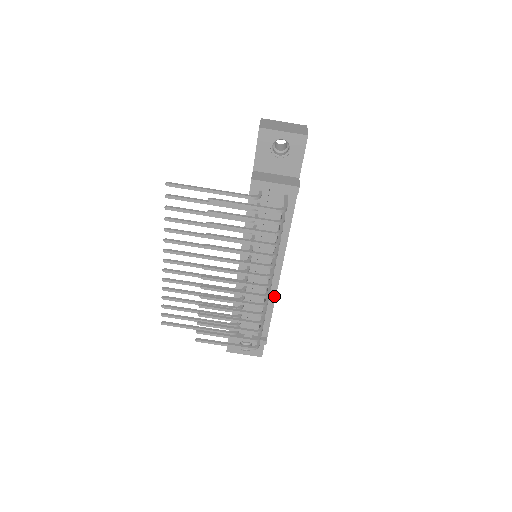
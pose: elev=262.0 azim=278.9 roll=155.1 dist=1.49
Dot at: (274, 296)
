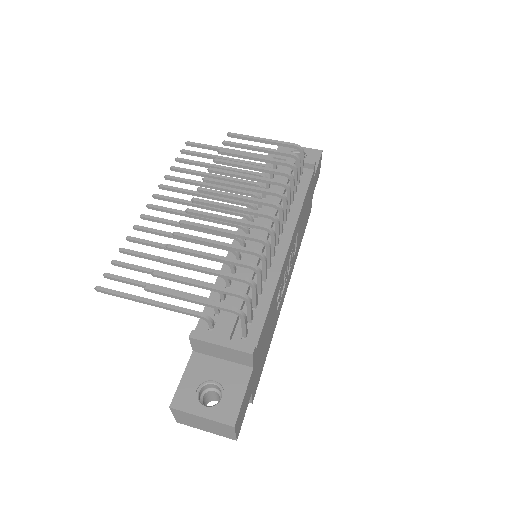
Dot at: (276, 278)
